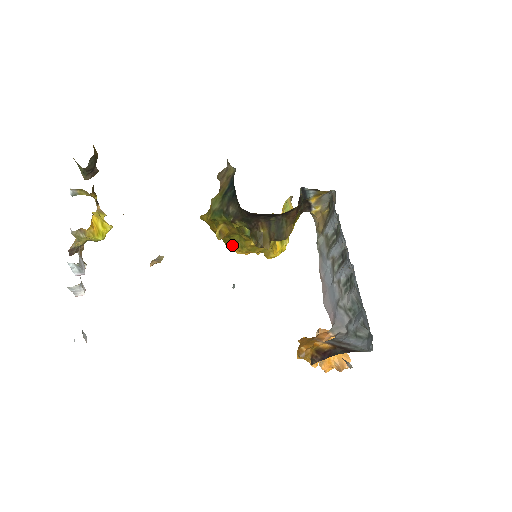
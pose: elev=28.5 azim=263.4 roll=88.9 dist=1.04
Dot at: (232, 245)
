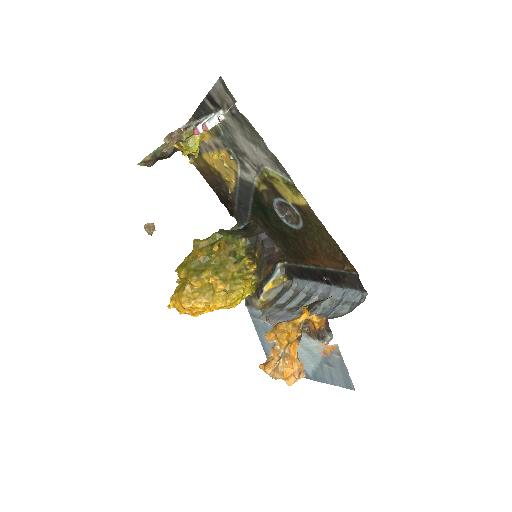
Dot at: (200, 275)
